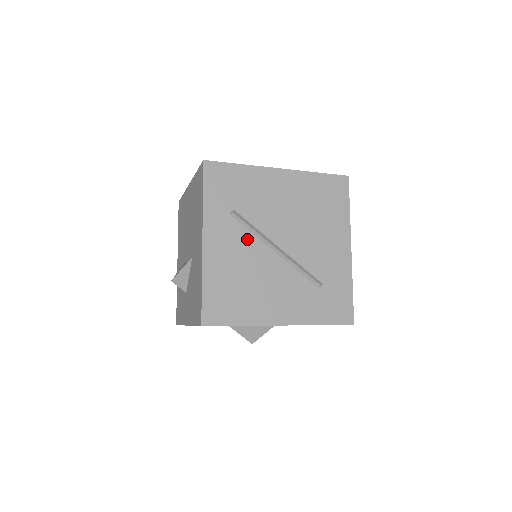
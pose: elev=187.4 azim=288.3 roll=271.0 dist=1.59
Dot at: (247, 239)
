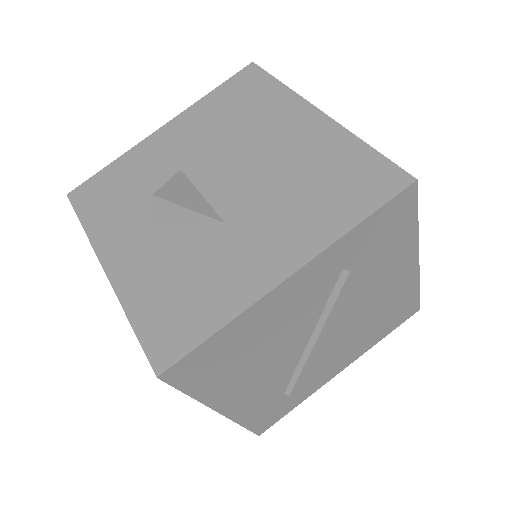
Dot at: (315, 308)
